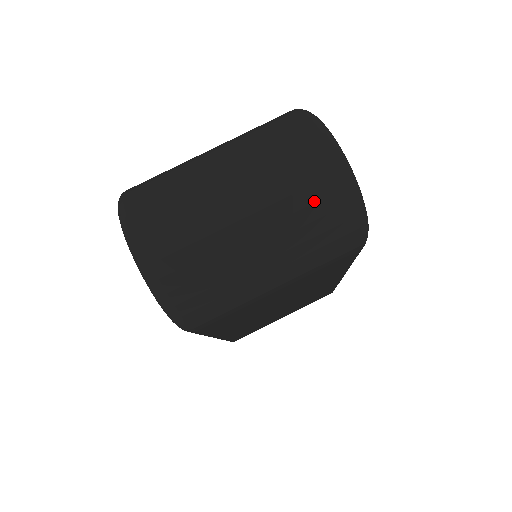
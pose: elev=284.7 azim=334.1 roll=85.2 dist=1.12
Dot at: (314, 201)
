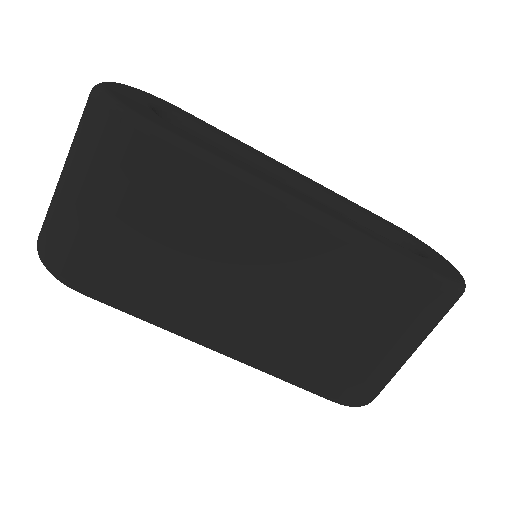
Dot at: (80, 125)
